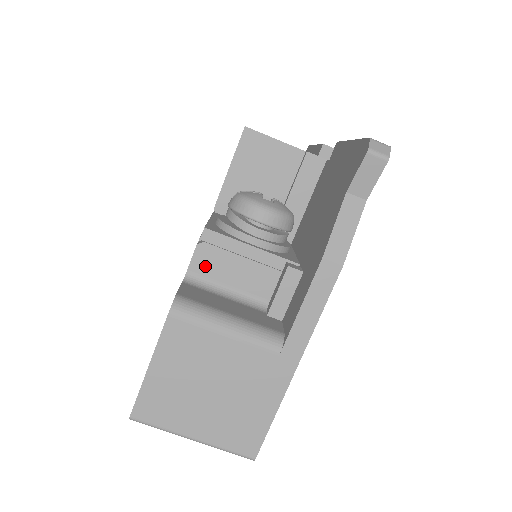
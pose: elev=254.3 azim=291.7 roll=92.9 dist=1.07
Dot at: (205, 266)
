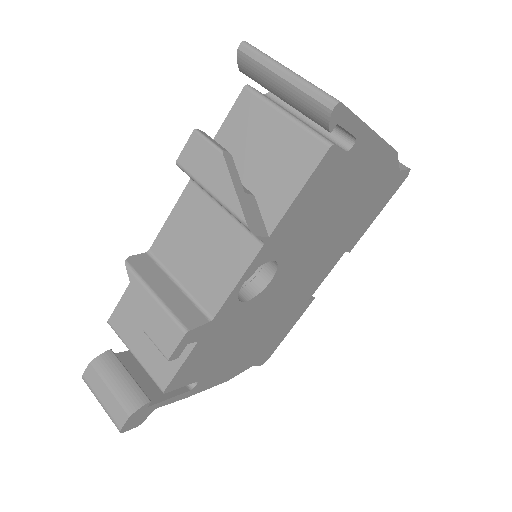
Dot at: occluded
